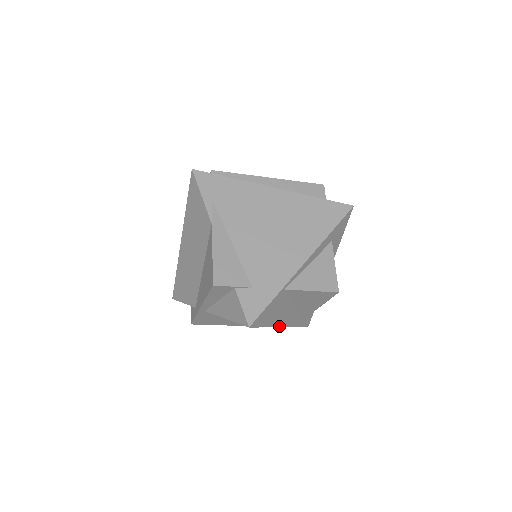
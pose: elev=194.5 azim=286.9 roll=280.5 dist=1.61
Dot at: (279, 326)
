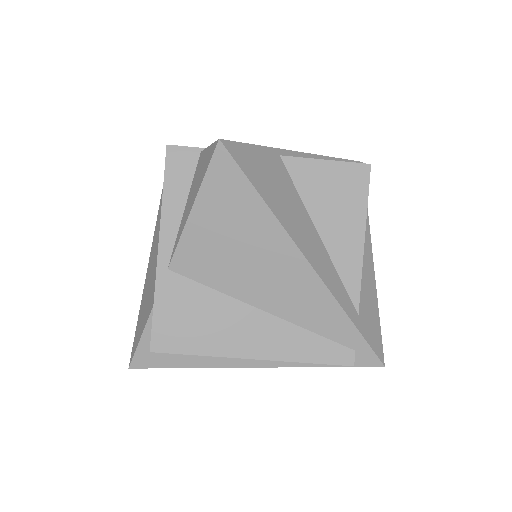
Dot at: (296, 245)
